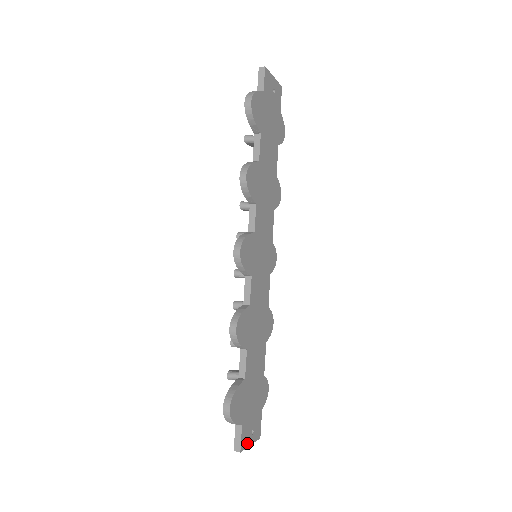
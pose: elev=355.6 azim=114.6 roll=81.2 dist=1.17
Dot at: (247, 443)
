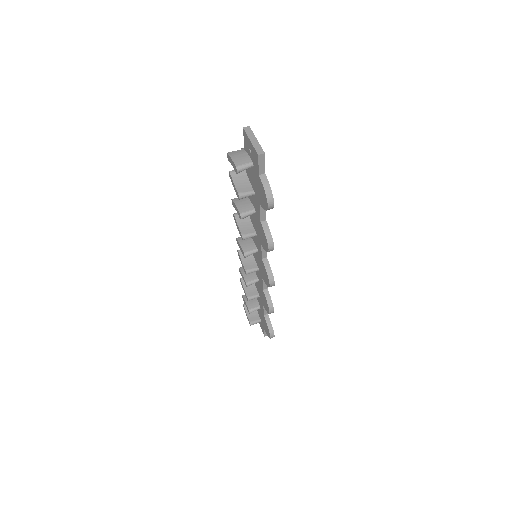
Dot at: occluded
